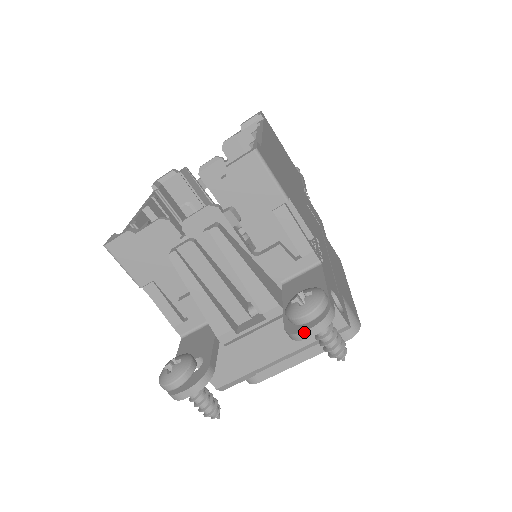
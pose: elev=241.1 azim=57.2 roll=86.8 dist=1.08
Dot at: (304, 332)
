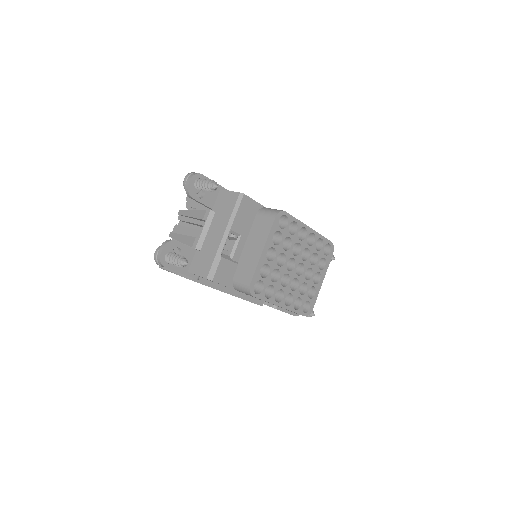
Dot at: (186, 184)
